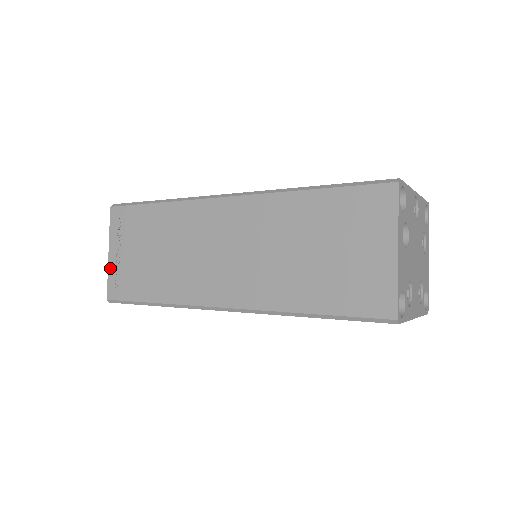
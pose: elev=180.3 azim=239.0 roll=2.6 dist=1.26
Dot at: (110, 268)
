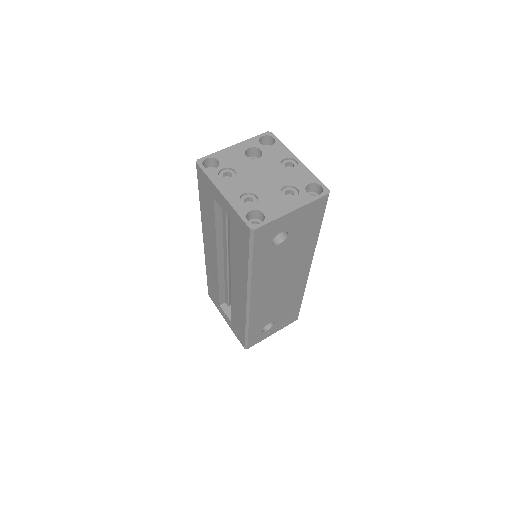
Dot at: occluded
